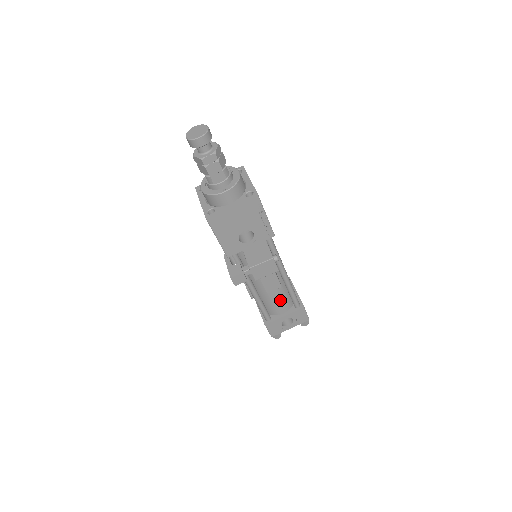
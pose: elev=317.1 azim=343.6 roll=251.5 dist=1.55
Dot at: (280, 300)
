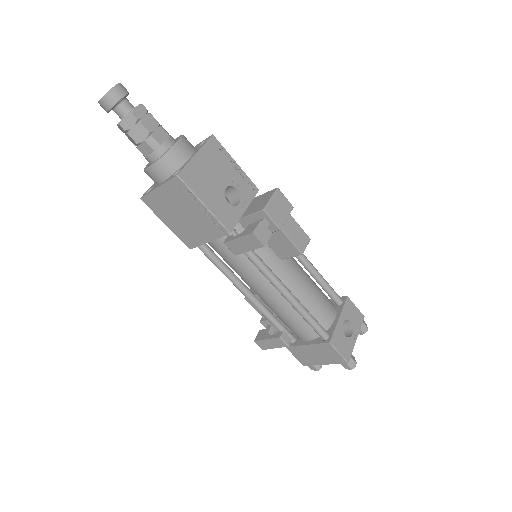
Dot at: (319, 297)
